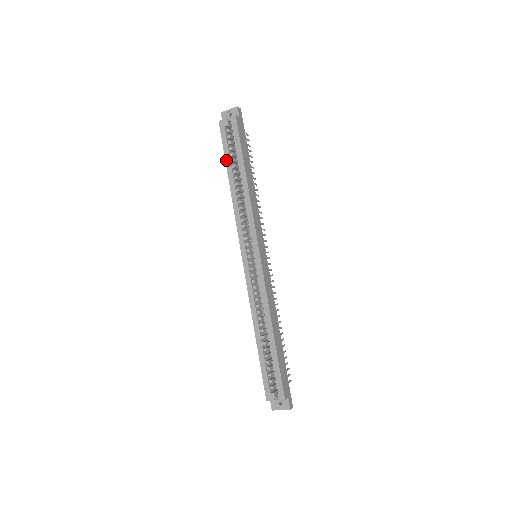
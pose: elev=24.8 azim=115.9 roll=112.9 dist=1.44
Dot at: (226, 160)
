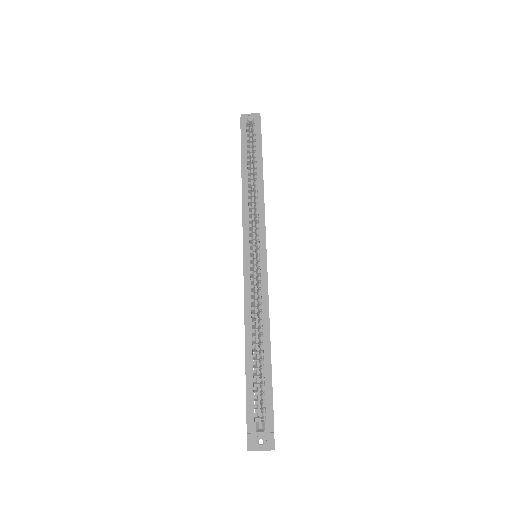
Dot at: (242, 152)
